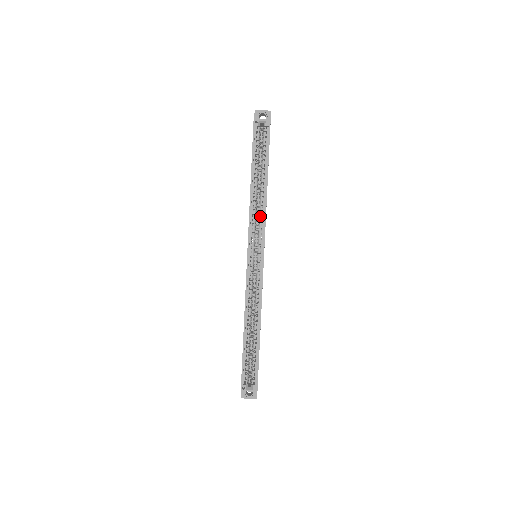
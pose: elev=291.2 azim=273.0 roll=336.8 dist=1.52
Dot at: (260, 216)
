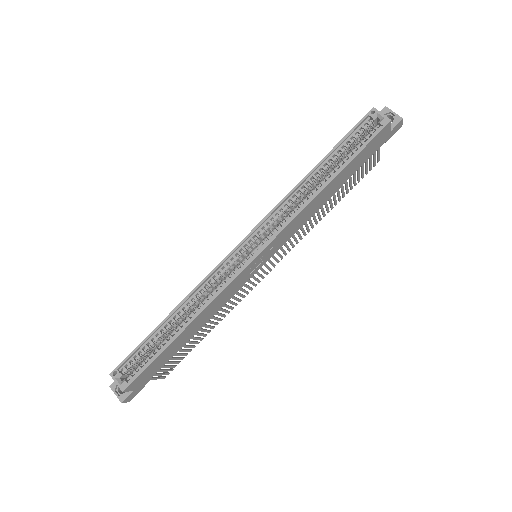
Dot at: (292, 212)
